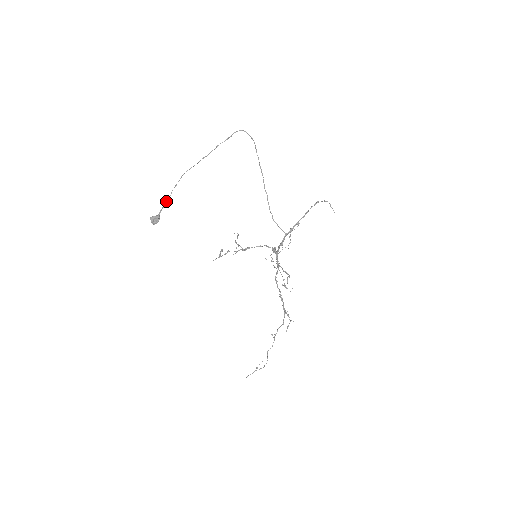
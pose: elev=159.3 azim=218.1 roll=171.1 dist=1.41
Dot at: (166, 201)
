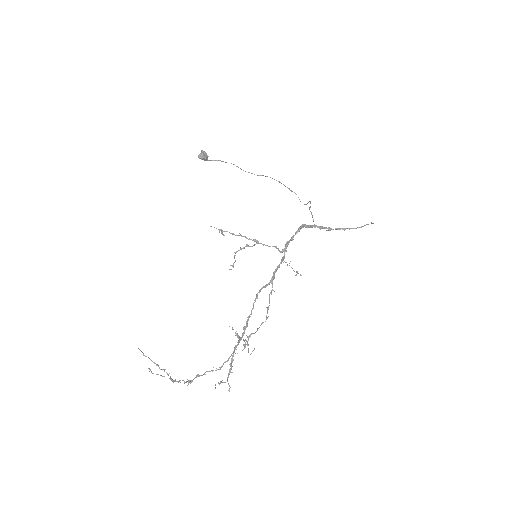
Dot at: occluded
